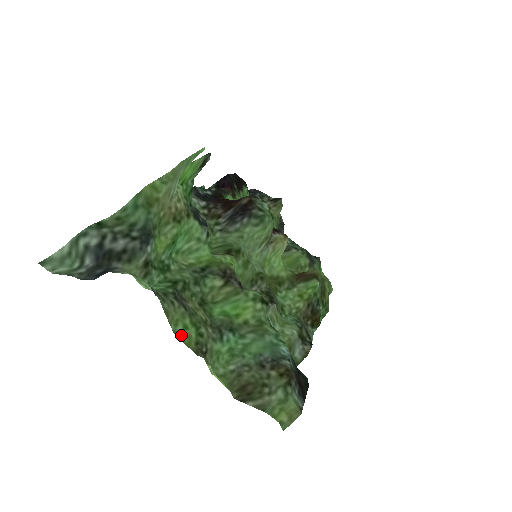
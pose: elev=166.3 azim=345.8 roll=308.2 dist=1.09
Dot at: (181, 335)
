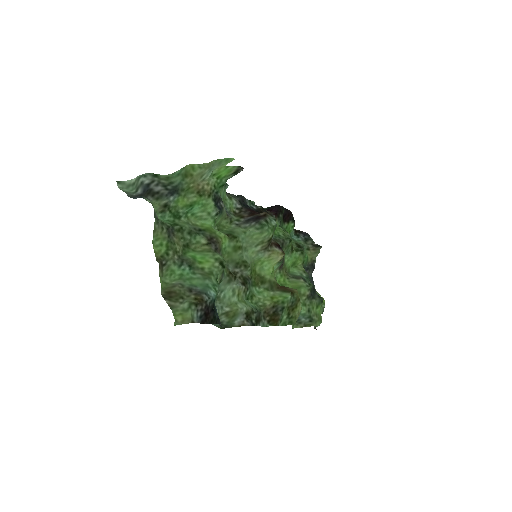
Dot at: (156, 246)
